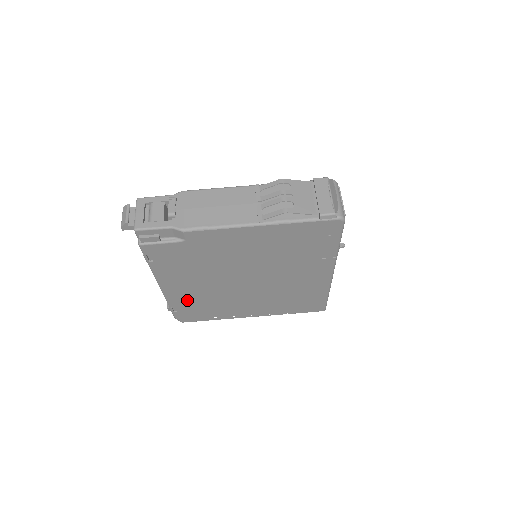
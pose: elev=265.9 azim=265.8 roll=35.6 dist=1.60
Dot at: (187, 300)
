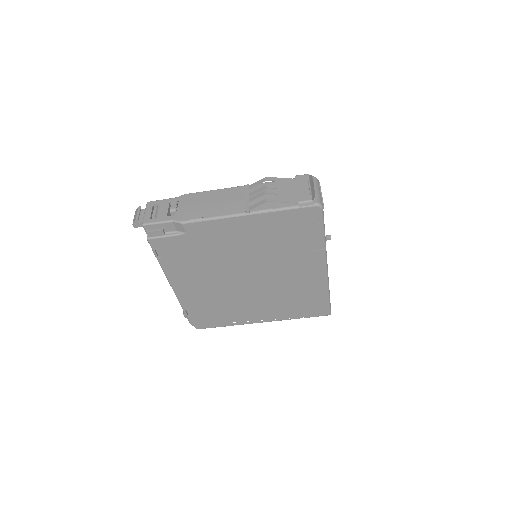
Dot at: (198, 302)
